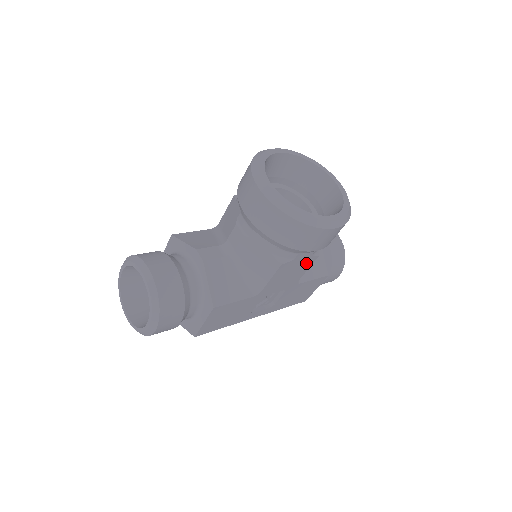
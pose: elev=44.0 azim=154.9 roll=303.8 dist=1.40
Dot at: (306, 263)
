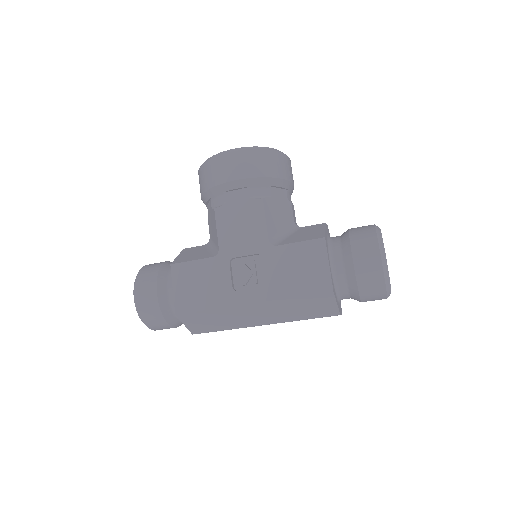
Dot at: (253, 210)
